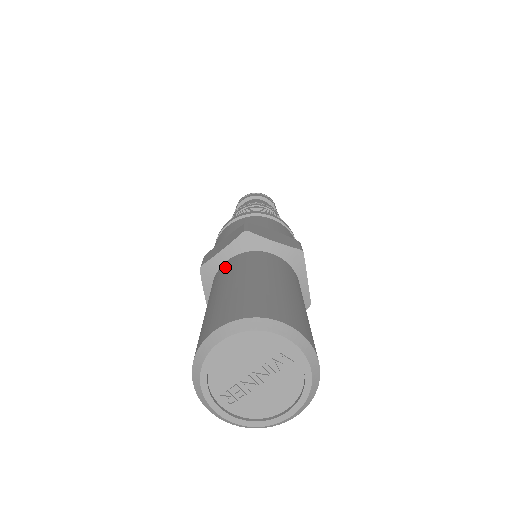
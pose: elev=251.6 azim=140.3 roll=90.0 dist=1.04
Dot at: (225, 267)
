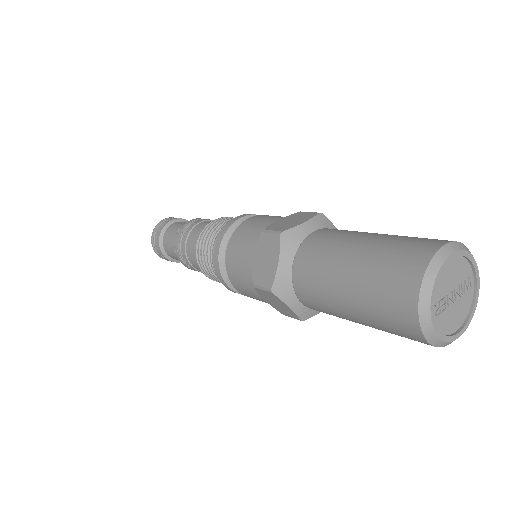
Dot at: (327, 232)
